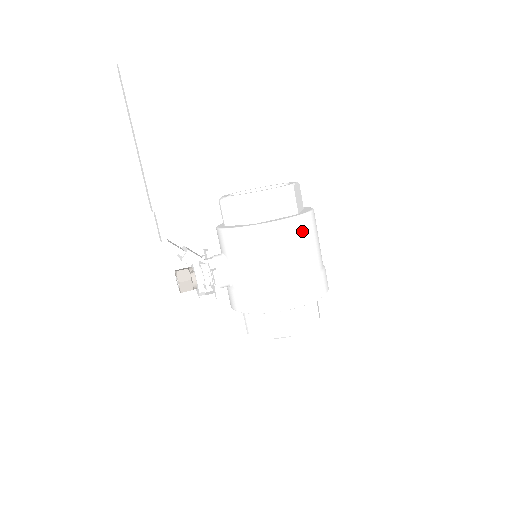
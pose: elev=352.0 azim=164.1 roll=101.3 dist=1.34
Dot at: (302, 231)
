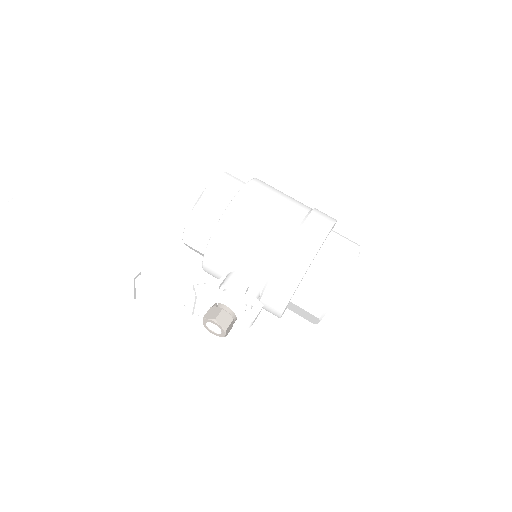
Dot at: (265, 188)
